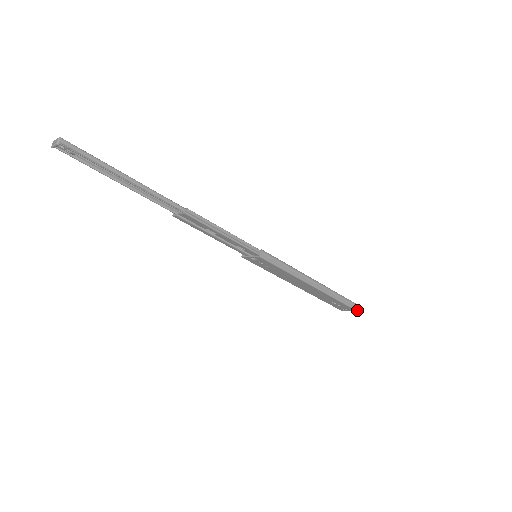
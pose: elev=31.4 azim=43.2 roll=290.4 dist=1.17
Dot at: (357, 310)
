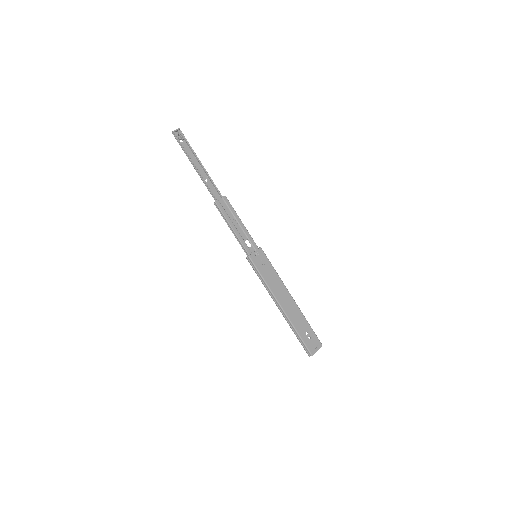
Dot at: (321, 344)
